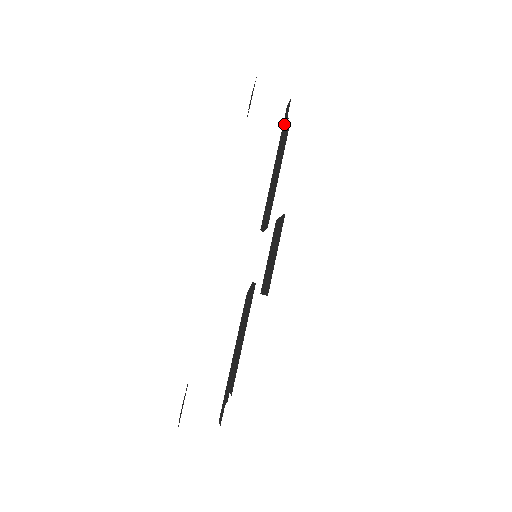
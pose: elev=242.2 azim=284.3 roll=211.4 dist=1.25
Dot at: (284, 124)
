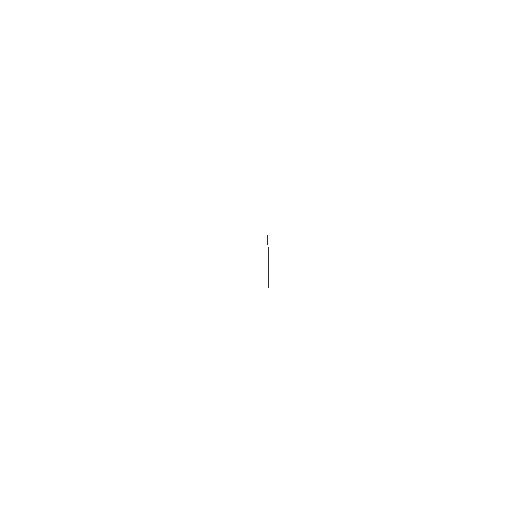
Dot at: occluded
